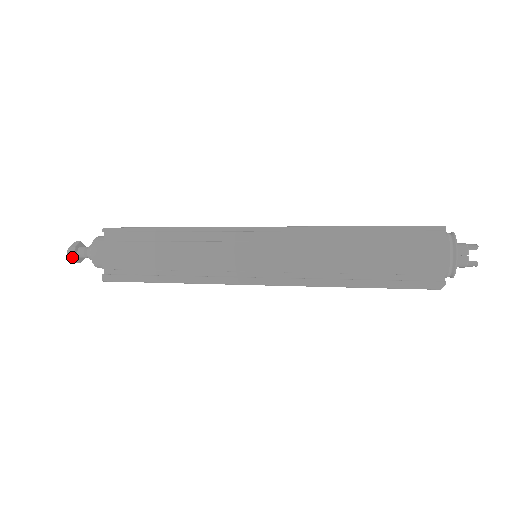
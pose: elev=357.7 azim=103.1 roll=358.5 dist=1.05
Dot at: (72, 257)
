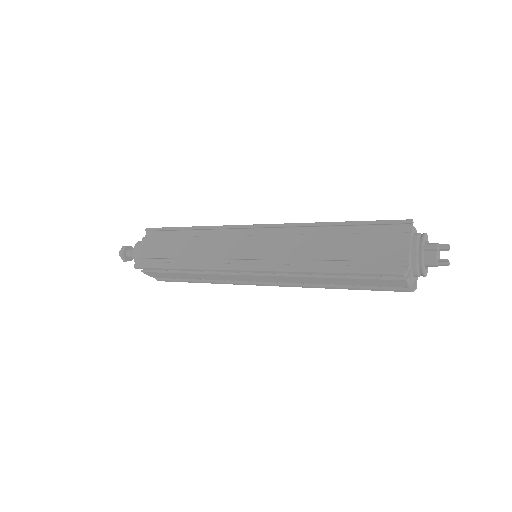
Dot at: (121, 254)
